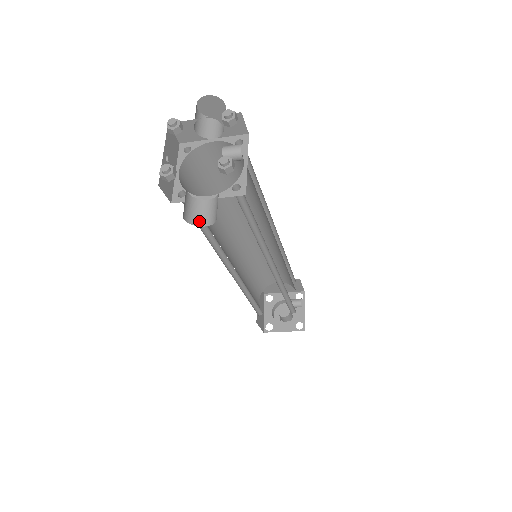
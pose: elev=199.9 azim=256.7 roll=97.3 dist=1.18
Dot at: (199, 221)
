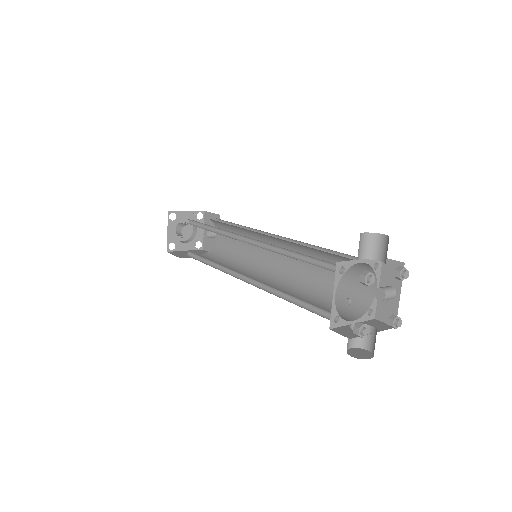
Dot at: (348, 345)
